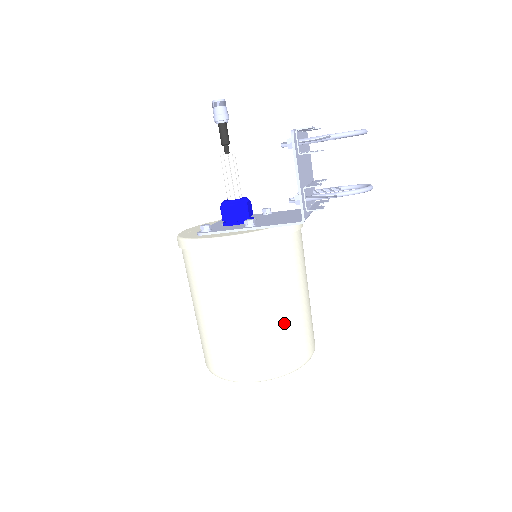
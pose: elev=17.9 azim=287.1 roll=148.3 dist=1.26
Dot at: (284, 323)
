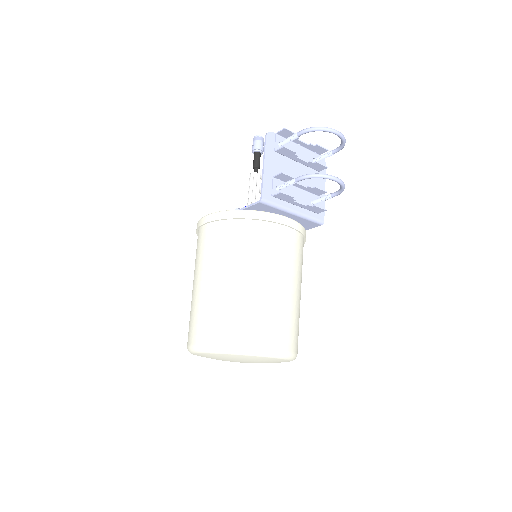
Dot at: (236, 297)
